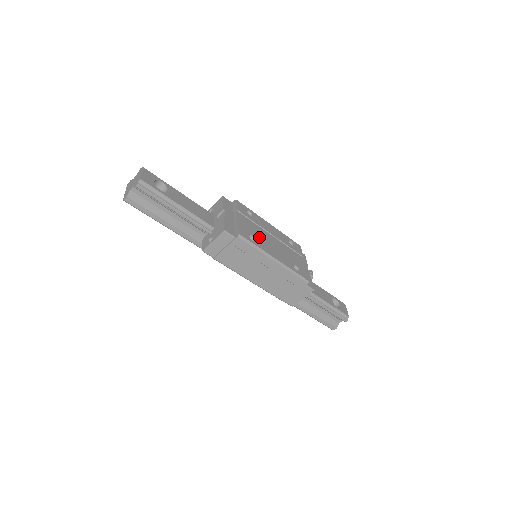
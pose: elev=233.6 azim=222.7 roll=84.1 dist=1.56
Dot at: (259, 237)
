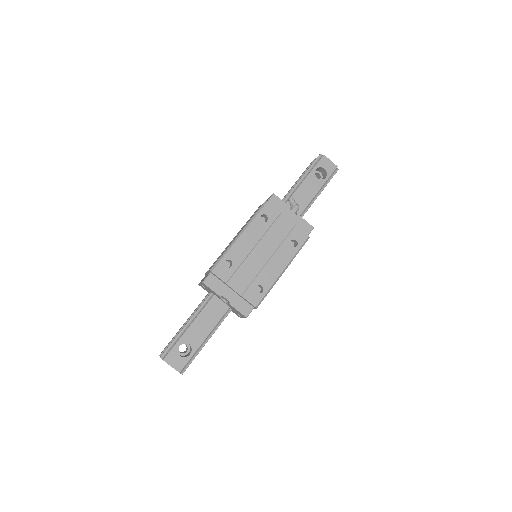
Dot at: (258, 276)
